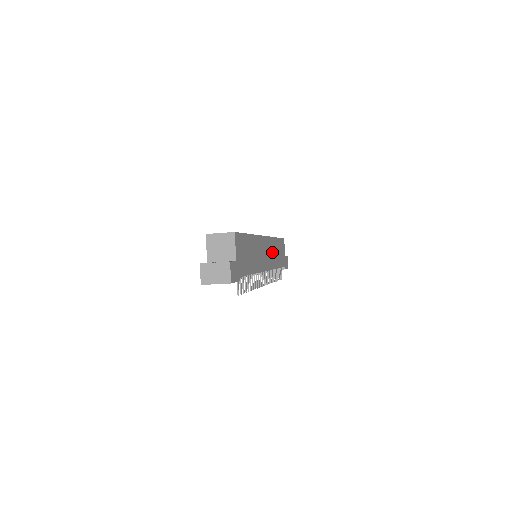
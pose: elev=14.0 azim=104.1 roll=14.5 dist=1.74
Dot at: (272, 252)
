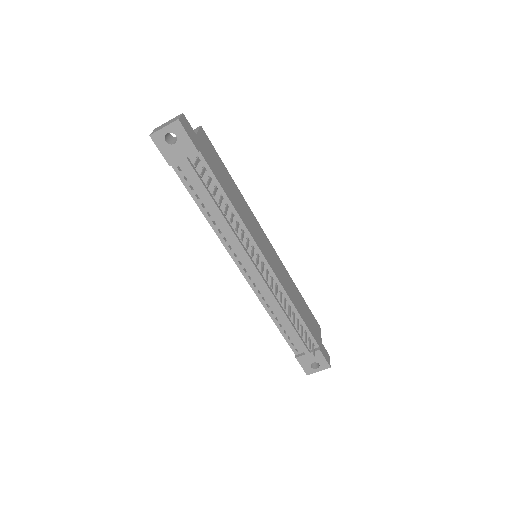
Dot at: (284, 277)
